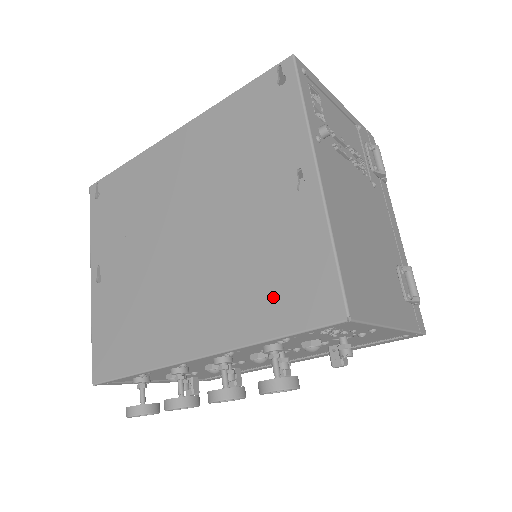
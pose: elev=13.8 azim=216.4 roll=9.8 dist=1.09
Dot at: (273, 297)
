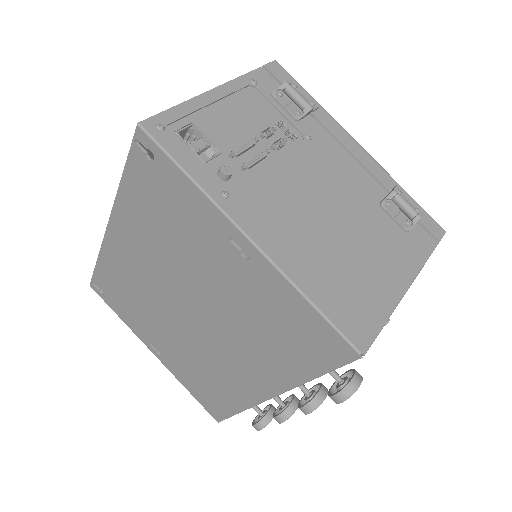
Dot at: (292, 349)
